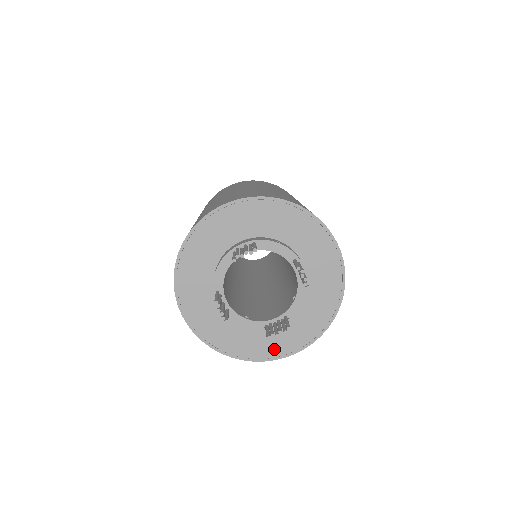
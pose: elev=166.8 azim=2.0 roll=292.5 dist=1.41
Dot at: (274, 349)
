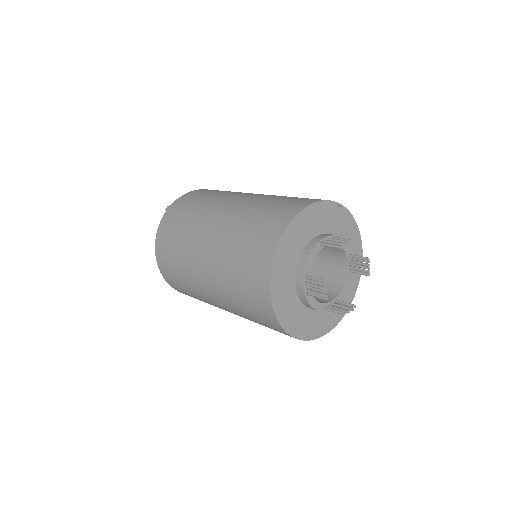
Dot at: (318, 329)
